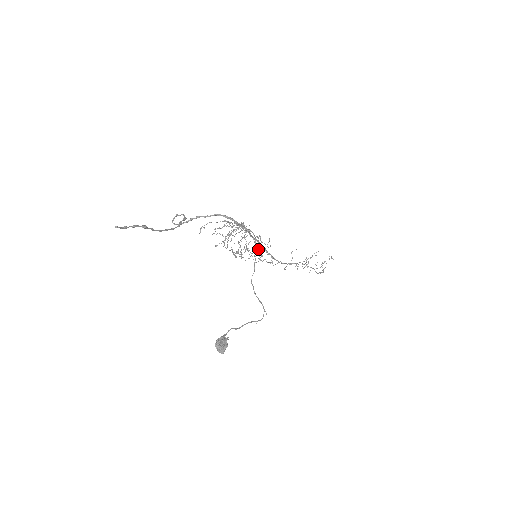
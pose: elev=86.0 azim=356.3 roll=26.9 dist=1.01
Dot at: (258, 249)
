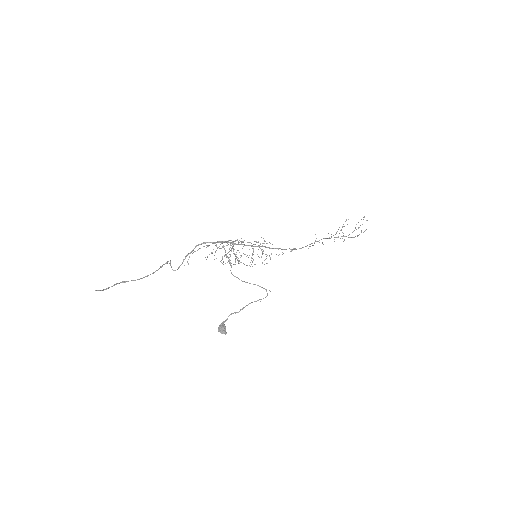
Dot at: (253, 250)
